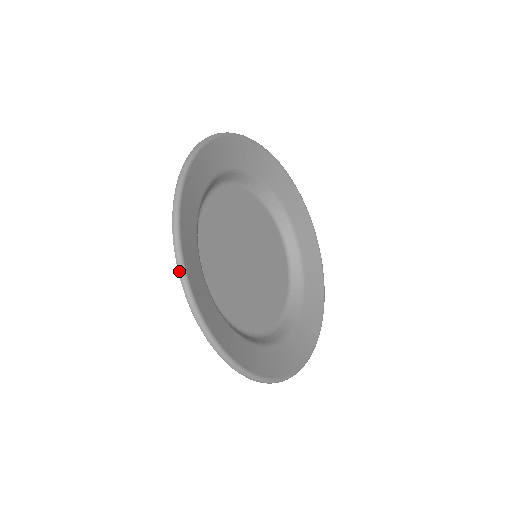
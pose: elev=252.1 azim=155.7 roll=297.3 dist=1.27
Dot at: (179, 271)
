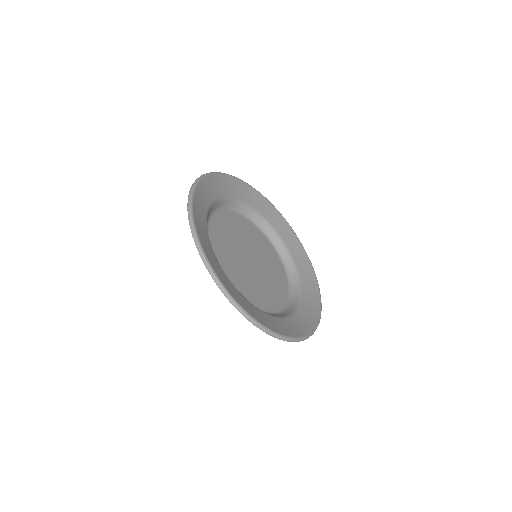
Dot at: (254, 324)
